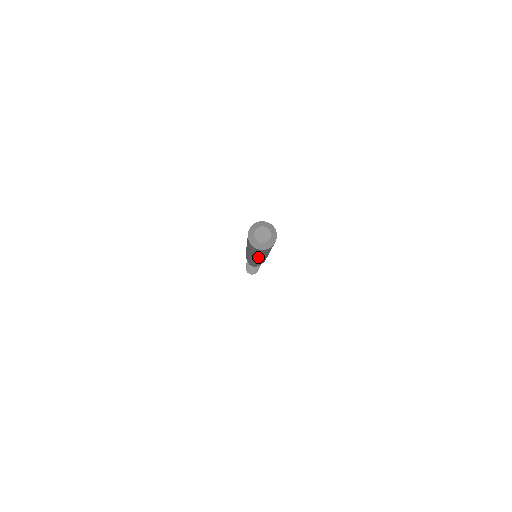
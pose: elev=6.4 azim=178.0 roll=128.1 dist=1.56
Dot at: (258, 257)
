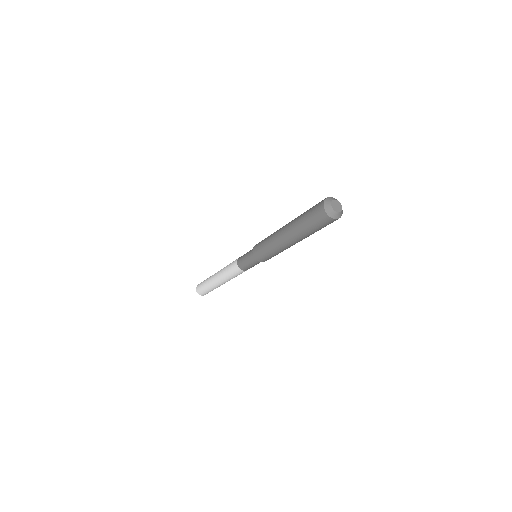
Dot at: (299, 238)
